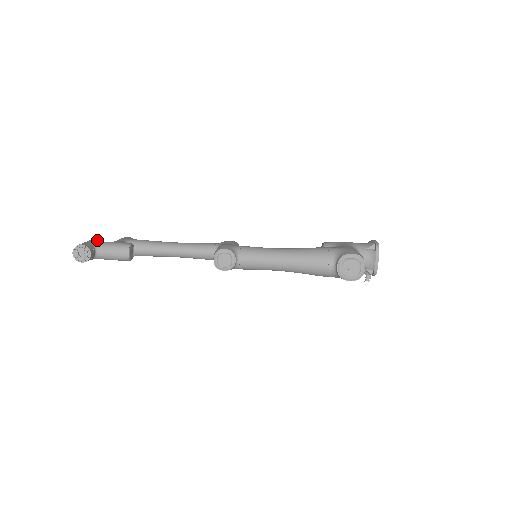
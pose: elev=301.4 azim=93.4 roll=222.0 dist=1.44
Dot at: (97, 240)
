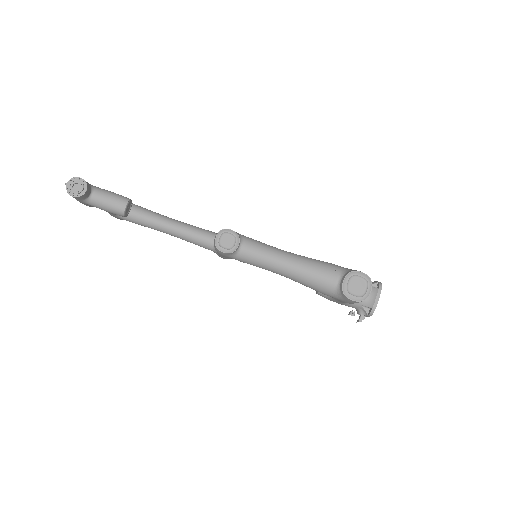
Dot at: occluded
